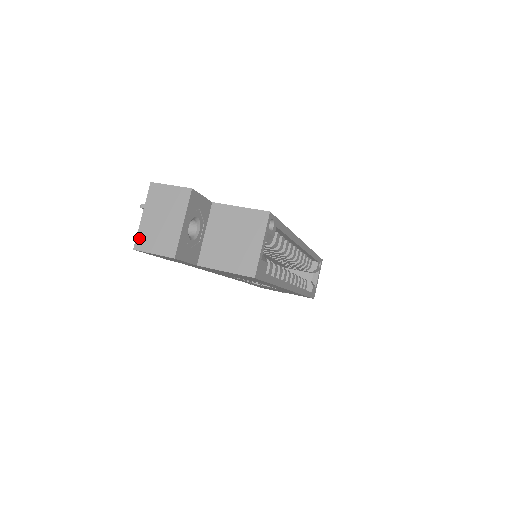
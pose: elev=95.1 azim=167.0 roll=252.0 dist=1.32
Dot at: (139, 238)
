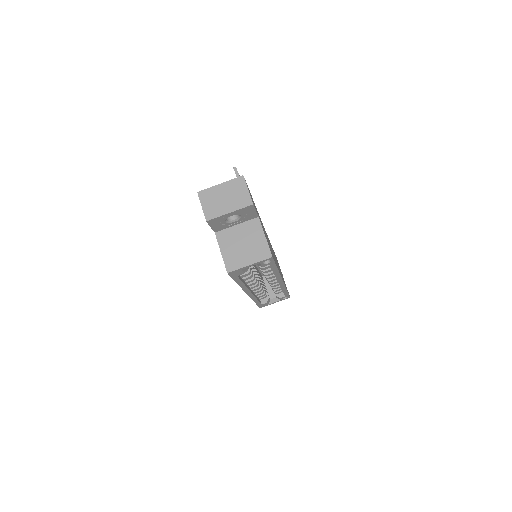
Dot at: (206, 191)
